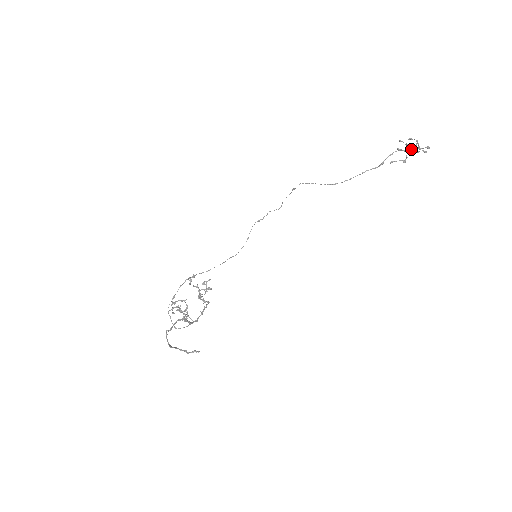
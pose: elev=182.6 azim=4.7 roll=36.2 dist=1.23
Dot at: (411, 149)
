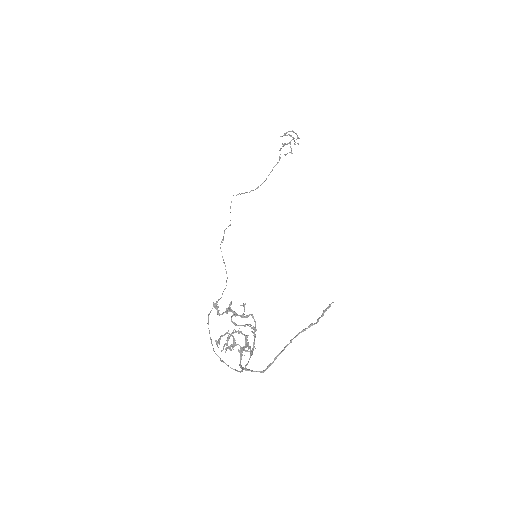
Dot at: (293, 138)
